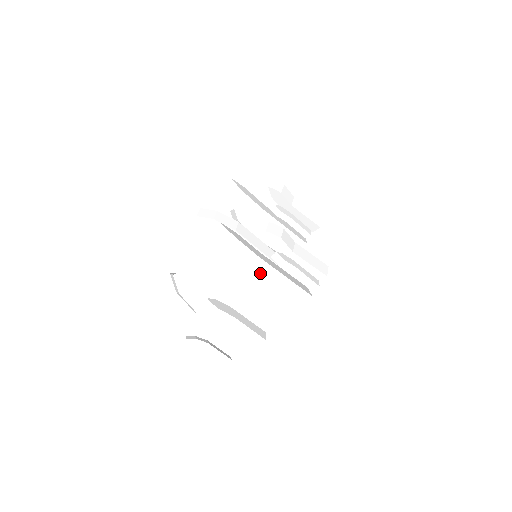
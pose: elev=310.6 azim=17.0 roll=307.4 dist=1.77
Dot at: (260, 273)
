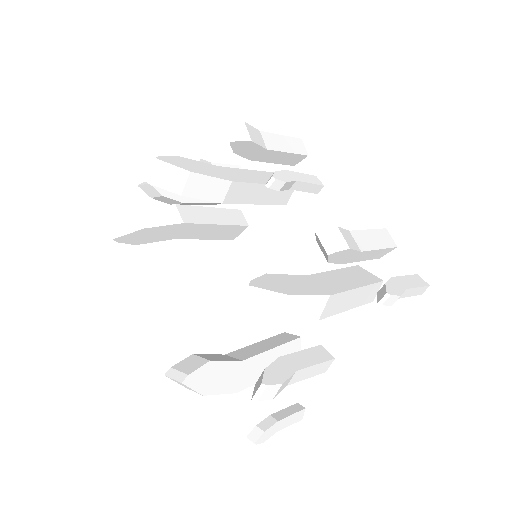
Dot at: (331, 311)
